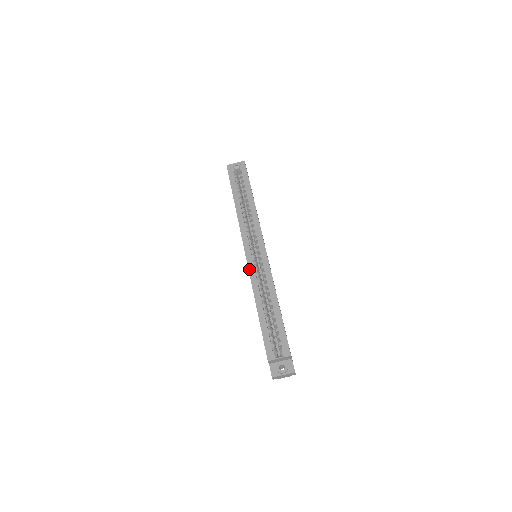
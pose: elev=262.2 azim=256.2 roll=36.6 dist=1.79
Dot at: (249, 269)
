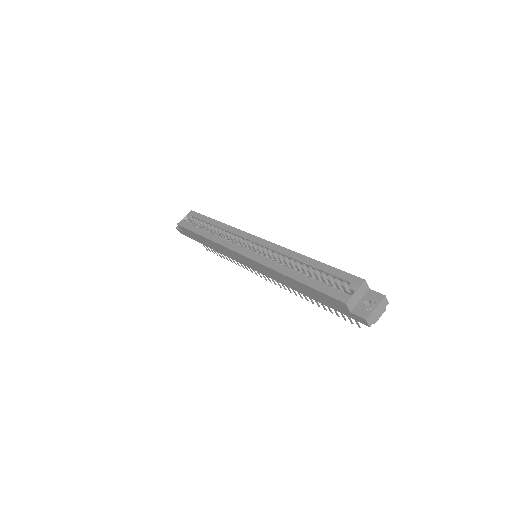
Dot at: (256, 261)
